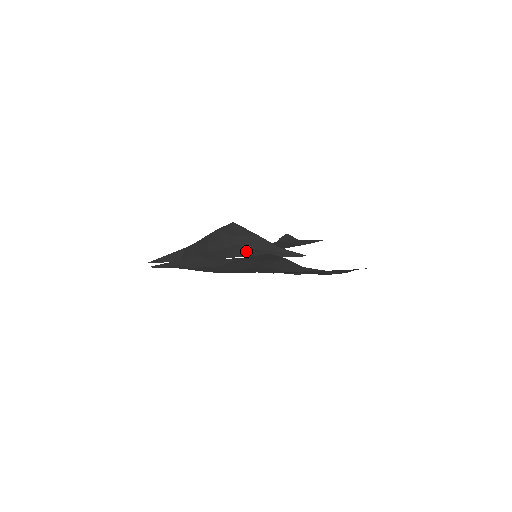
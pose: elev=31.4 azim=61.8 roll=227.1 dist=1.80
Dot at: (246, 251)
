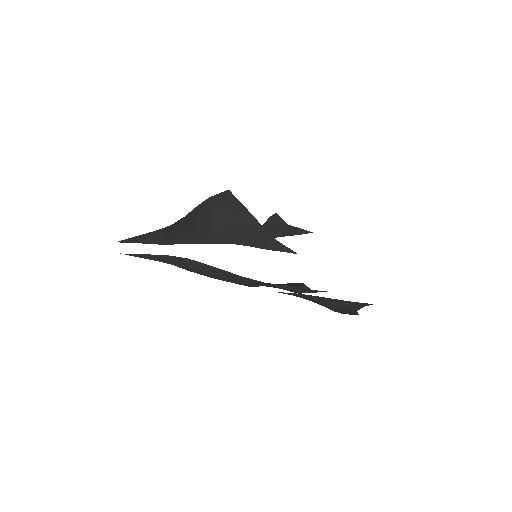
Dot at: (237, 236)
